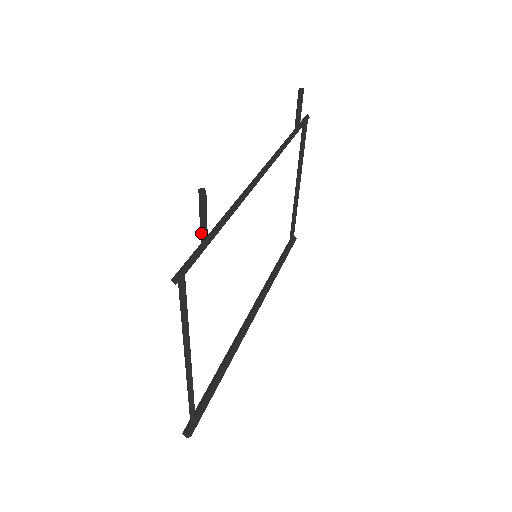
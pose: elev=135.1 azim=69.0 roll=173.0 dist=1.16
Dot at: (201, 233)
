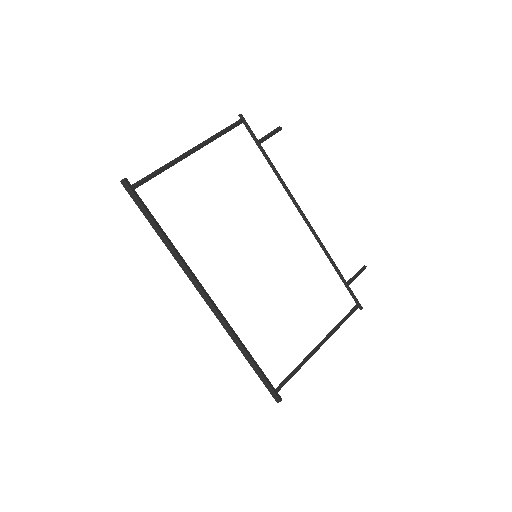
Dot at: (262, 138)
